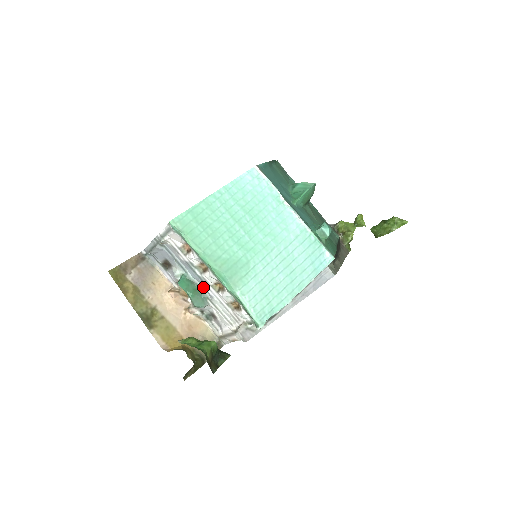
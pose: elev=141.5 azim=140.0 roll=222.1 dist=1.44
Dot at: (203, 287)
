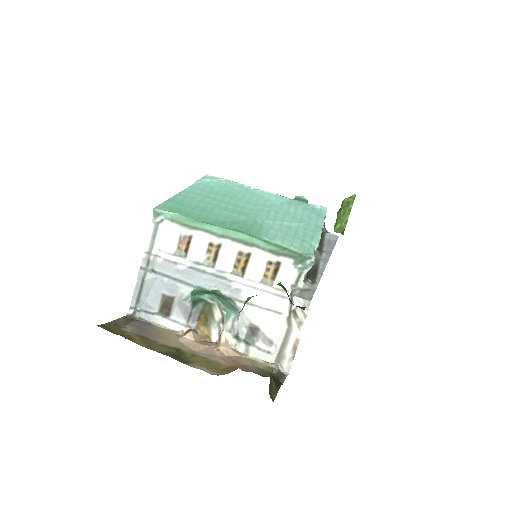
Dot at: (223, 289)
